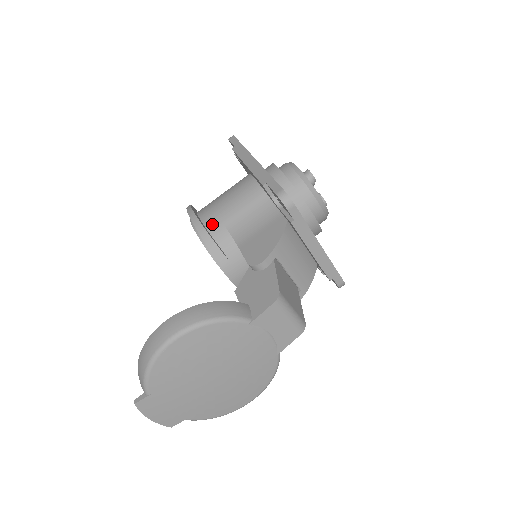
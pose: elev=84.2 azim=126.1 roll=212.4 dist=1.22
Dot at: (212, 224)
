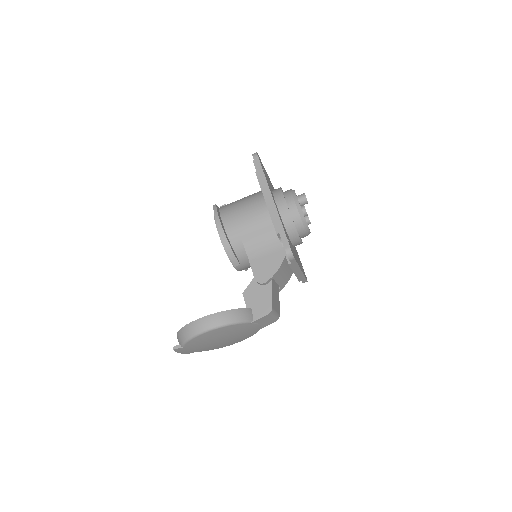
Dot at: (233, 235)
